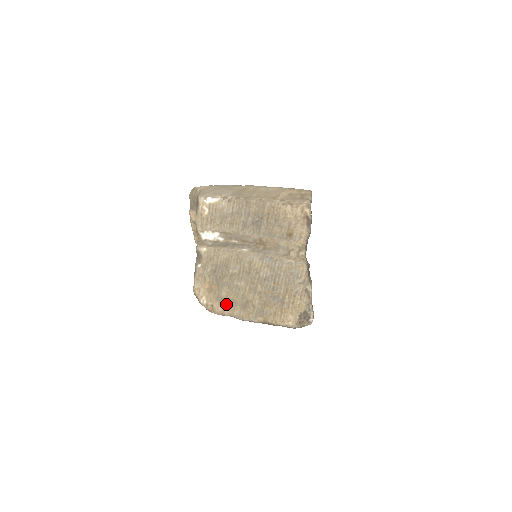
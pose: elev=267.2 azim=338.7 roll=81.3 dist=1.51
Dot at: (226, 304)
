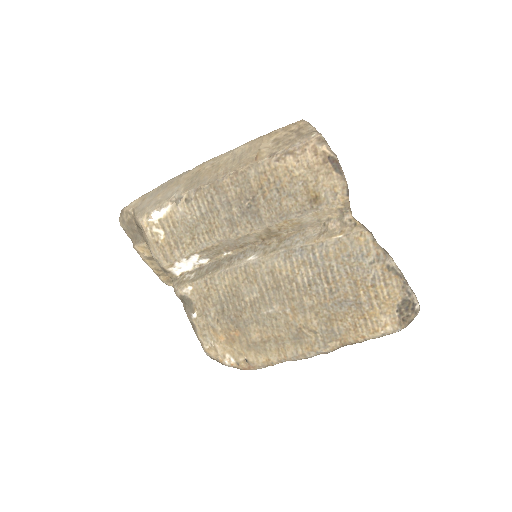
Dot at: (267, 348)
